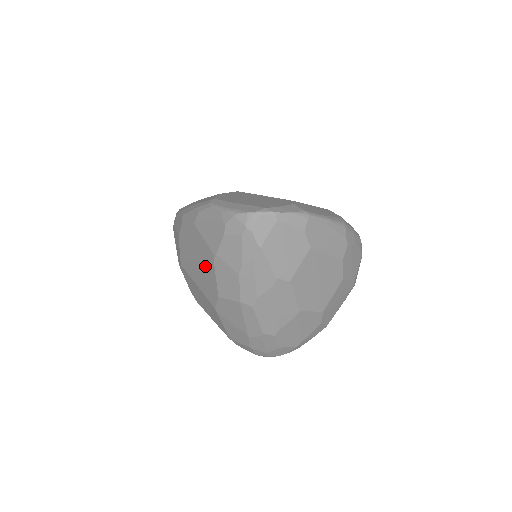
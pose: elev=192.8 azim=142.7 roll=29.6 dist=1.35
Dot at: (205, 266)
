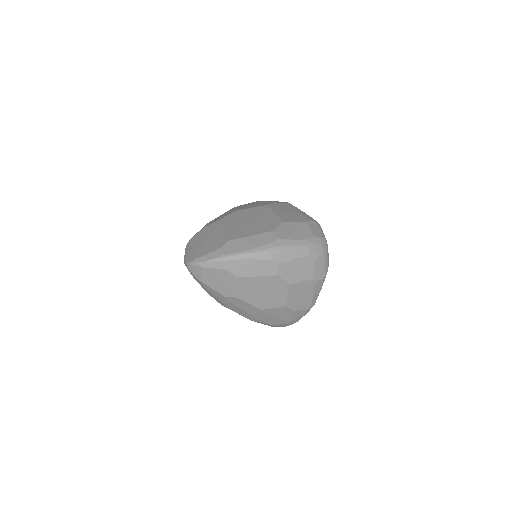
Dot at: occluded
